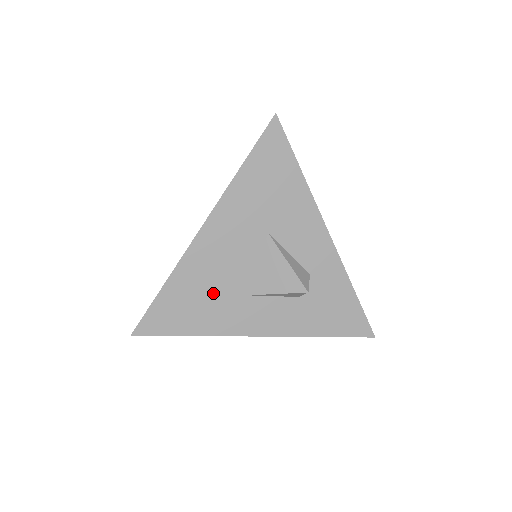
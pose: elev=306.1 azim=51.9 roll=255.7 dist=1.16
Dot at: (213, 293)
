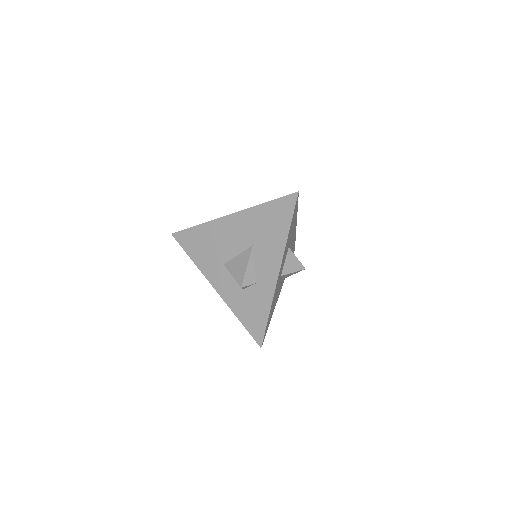
Dot at: (212, 249)
